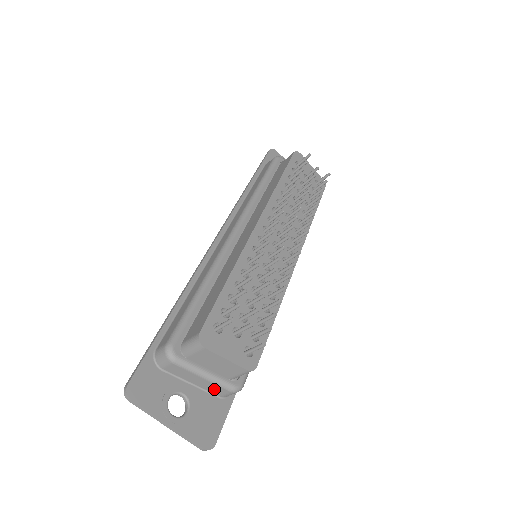
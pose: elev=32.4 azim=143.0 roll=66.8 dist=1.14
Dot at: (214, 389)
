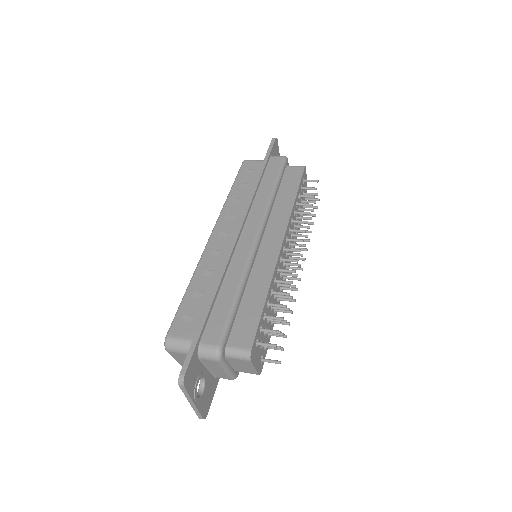
Dot at: (220, 375)
